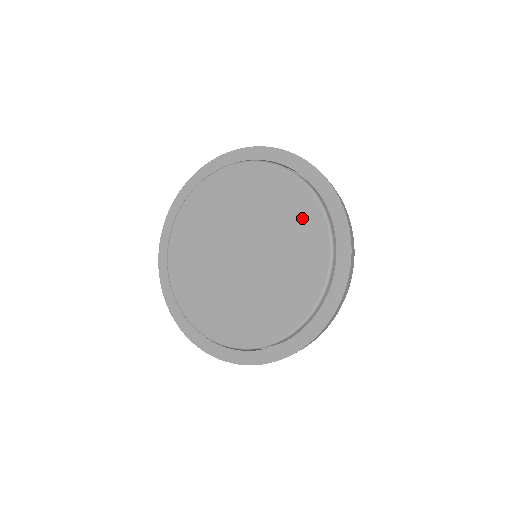
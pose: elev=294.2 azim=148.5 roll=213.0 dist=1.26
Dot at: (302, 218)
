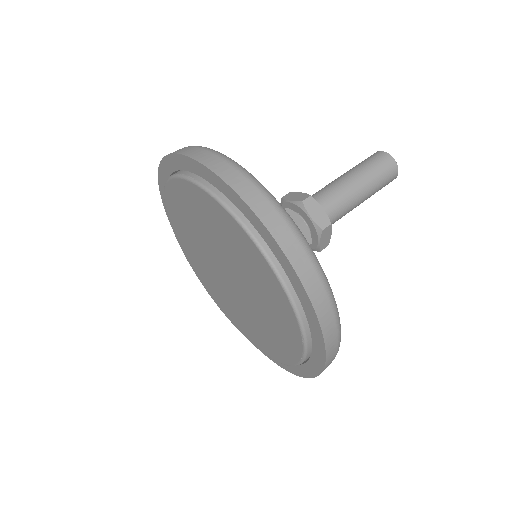
Dot at: (261, 274)
